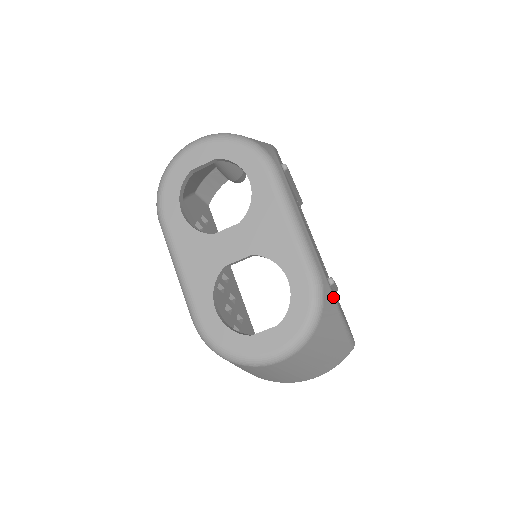
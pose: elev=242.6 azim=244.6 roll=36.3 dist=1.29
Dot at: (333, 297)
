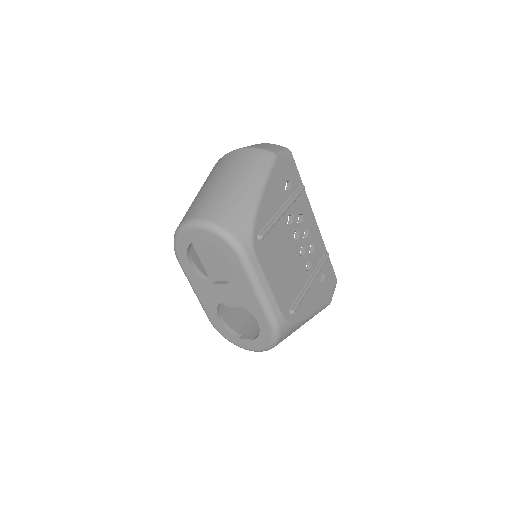
Dot at: (292, 323)
